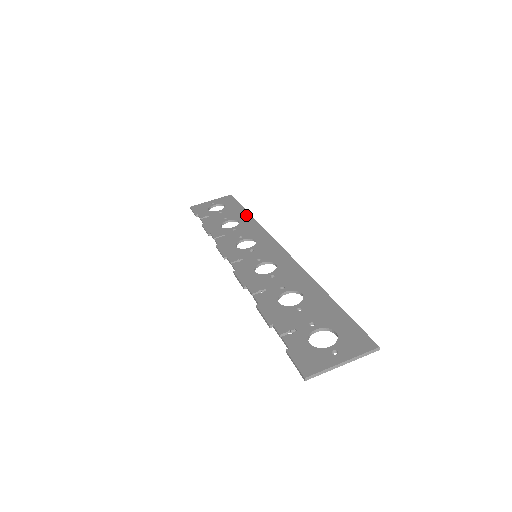
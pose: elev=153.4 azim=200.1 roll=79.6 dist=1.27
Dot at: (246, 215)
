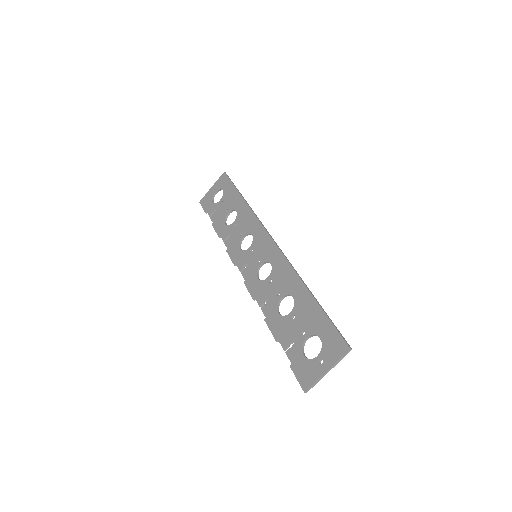
Dot at: (240, 200)
